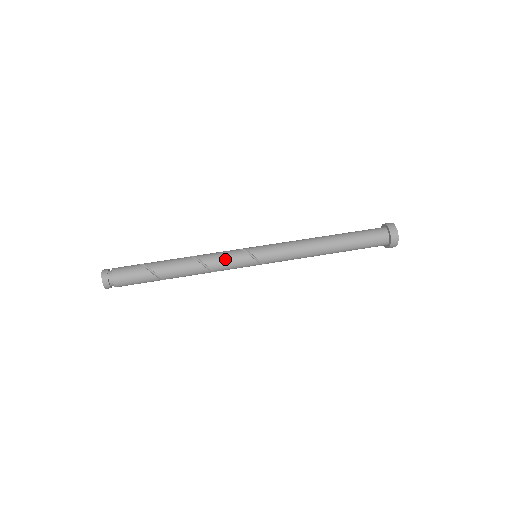
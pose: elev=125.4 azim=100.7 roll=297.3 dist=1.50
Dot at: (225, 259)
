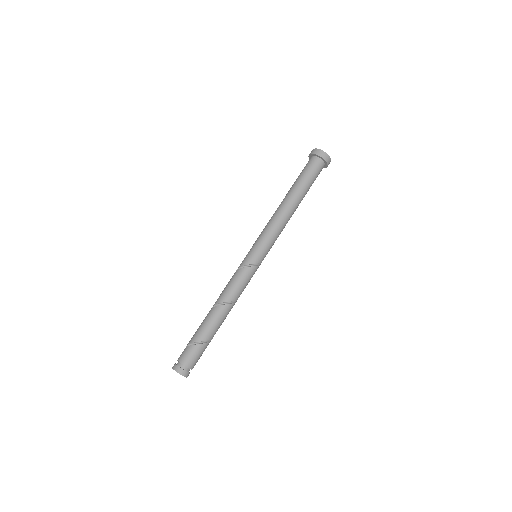
Dot at: occluded
